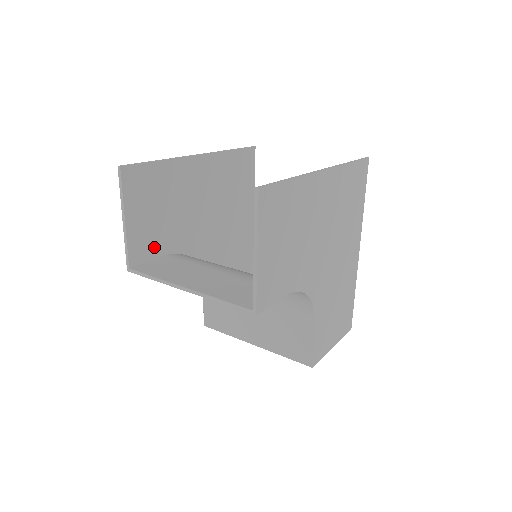
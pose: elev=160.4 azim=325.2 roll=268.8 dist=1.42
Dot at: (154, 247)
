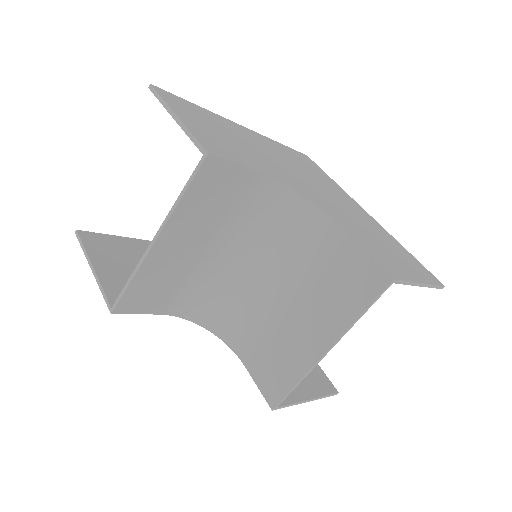
Dot at: occluded
